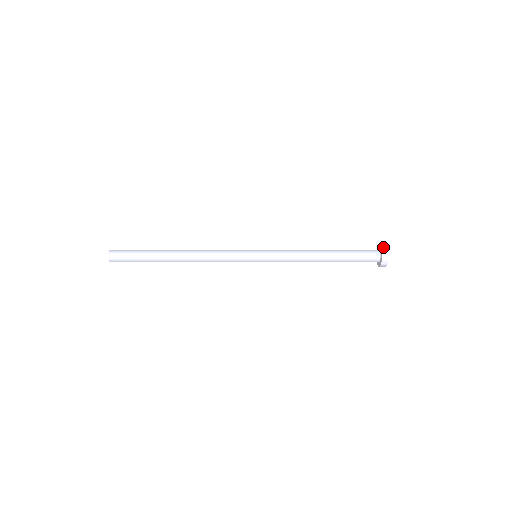
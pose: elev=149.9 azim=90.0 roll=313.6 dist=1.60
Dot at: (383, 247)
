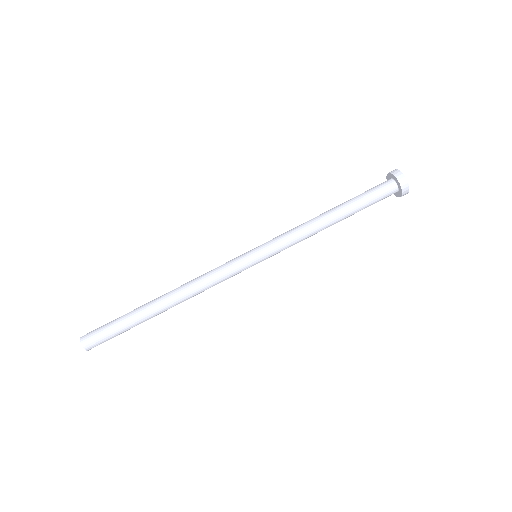
Dot at: (395, 173)
